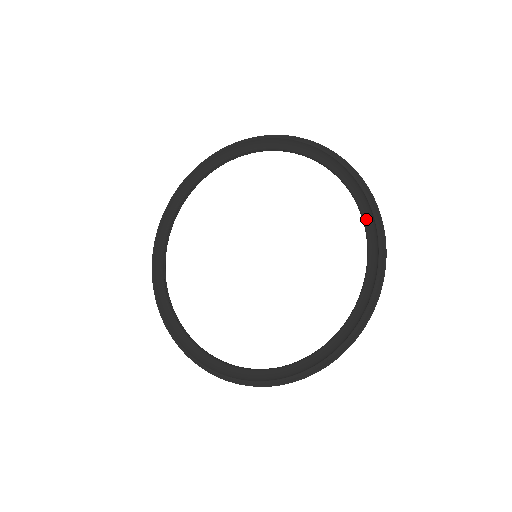
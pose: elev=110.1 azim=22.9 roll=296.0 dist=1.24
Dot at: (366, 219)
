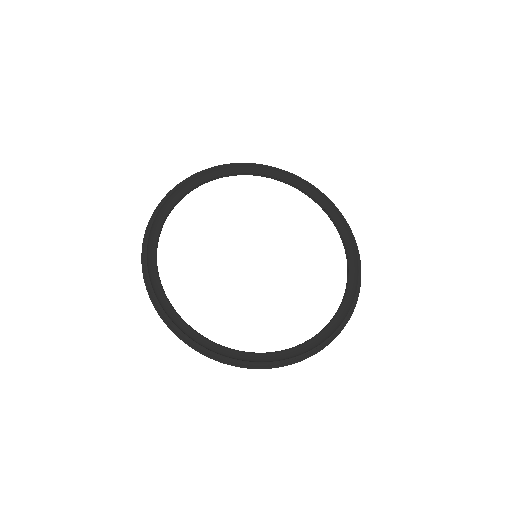
Dot at: (345, 238)
